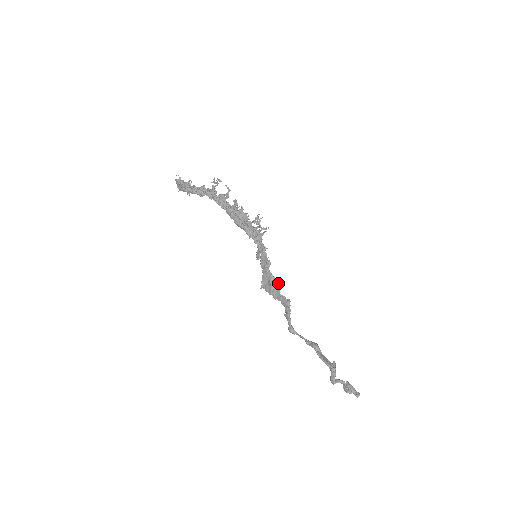
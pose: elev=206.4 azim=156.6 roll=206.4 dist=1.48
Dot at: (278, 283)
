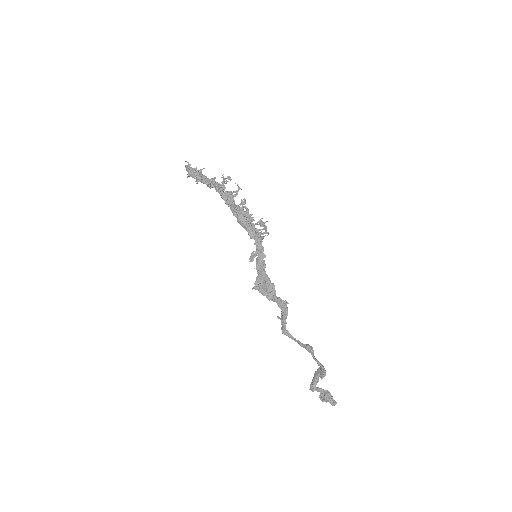
Dot at: (274, 285)
